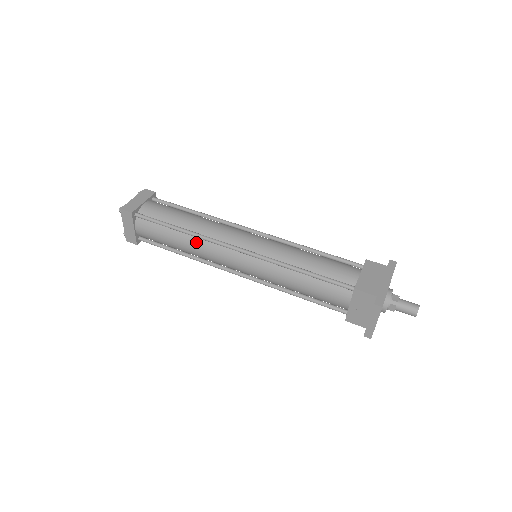
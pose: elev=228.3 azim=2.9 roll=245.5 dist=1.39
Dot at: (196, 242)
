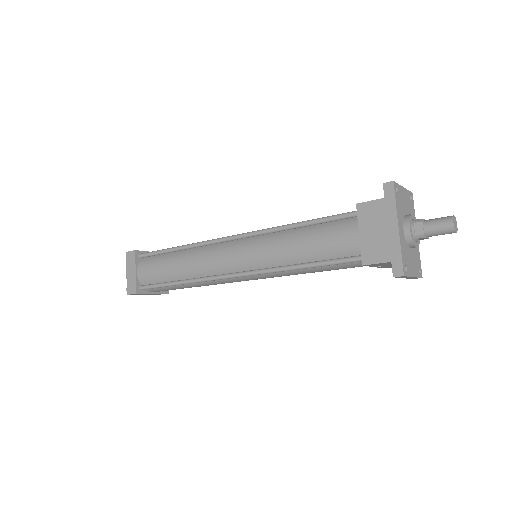
Dot at: (200, 283)
